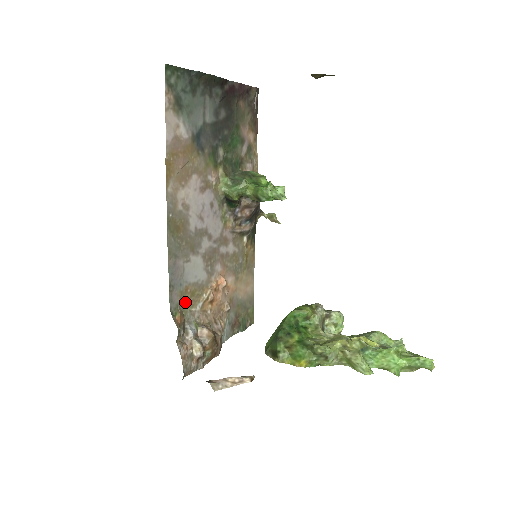
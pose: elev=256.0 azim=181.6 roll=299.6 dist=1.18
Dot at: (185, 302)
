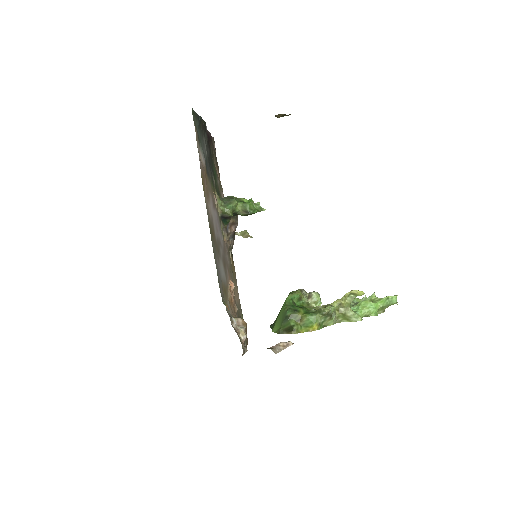
Dot at: (224, 297)
